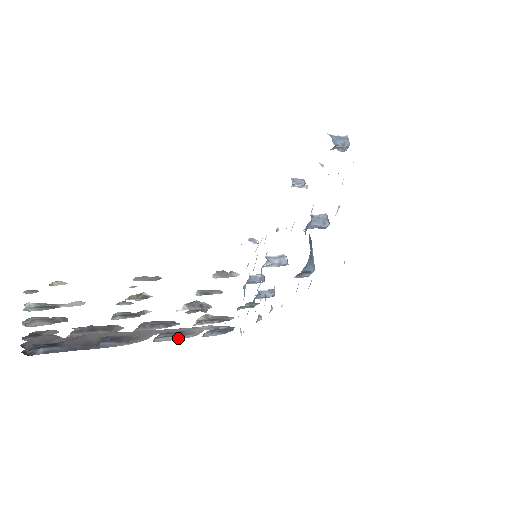
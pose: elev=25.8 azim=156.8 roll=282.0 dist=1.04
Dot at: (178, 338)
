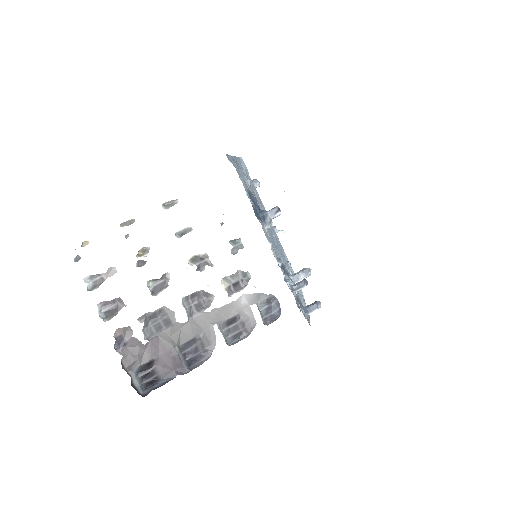
Dot at: (247, 336)
